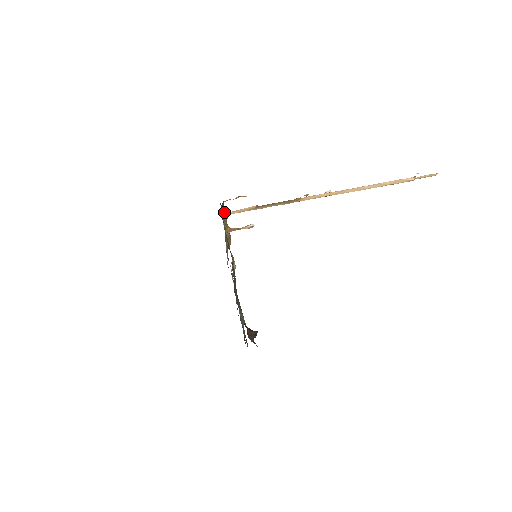
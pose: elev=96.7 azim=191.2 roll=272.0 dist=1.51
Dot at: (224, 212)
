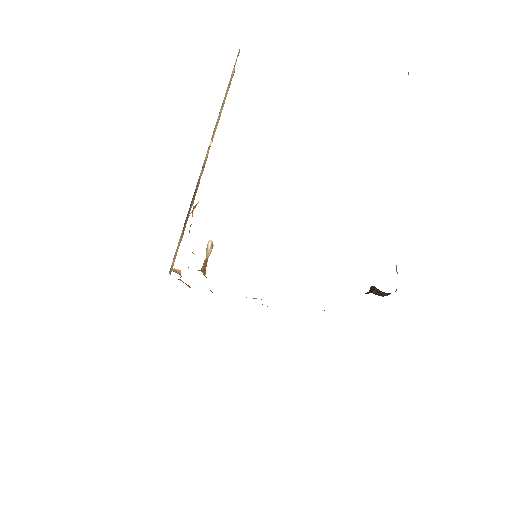
Dot at: (192, 252)
